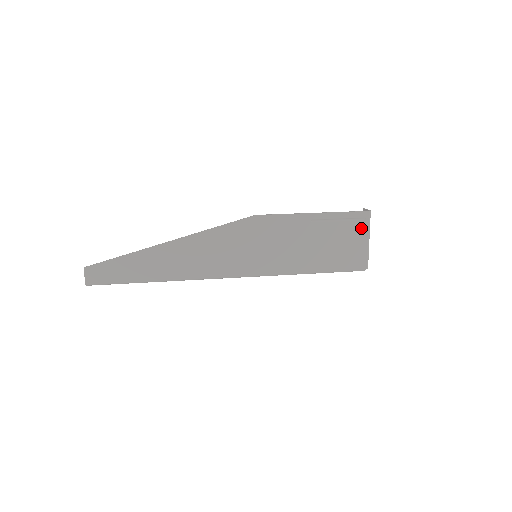
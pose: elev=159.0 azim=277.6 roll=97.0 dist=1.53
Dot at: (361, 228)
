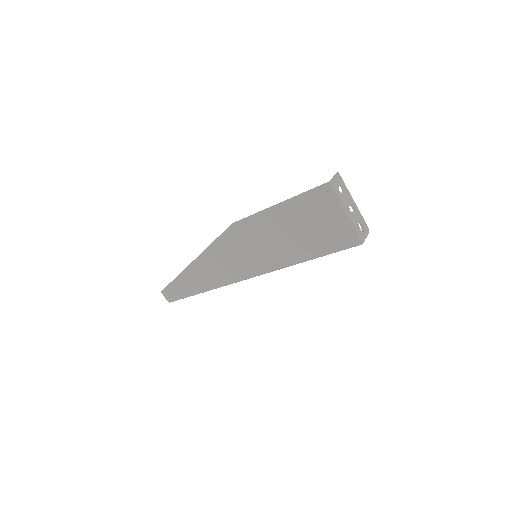
Dot at: (330, 203)
